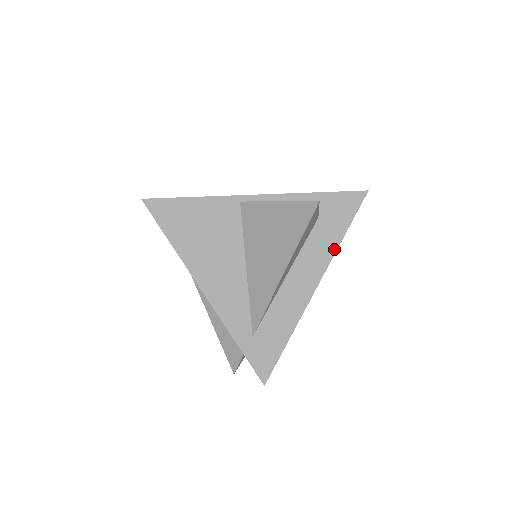
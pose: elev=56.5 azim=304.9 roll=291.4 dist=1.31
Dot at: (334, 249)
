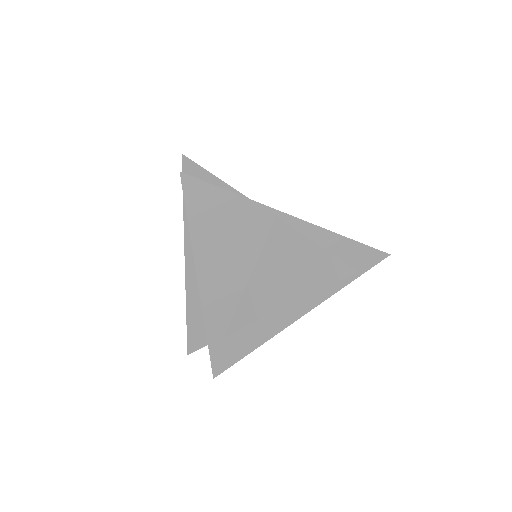
Dot at: (334, 291)
